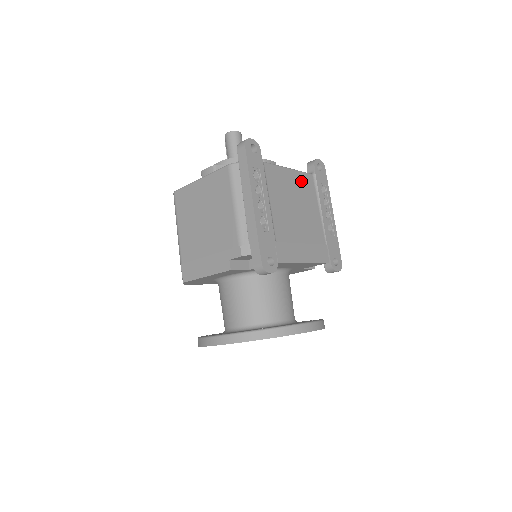
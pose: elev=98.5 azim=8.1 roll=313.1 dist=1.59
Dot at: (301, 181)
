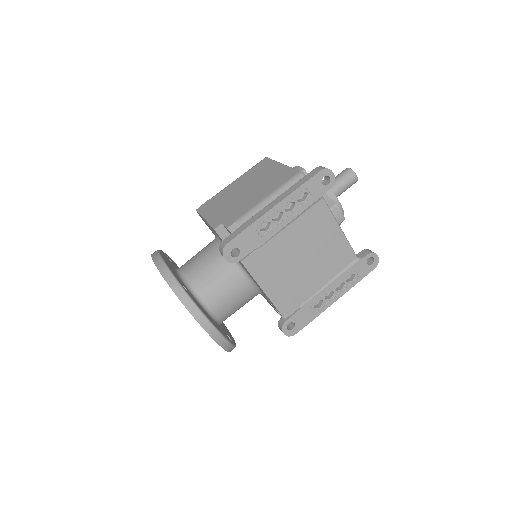
Dot at: (339, 248)
